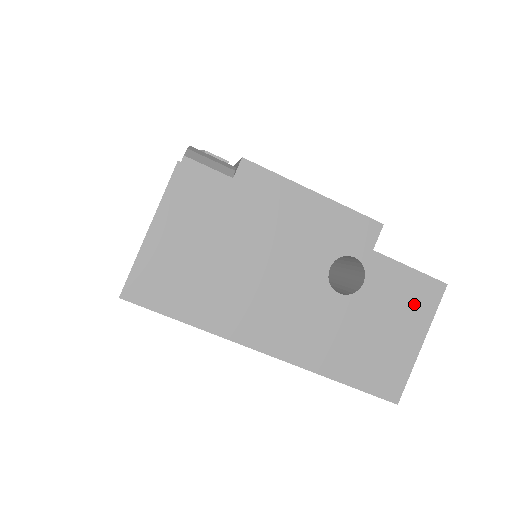
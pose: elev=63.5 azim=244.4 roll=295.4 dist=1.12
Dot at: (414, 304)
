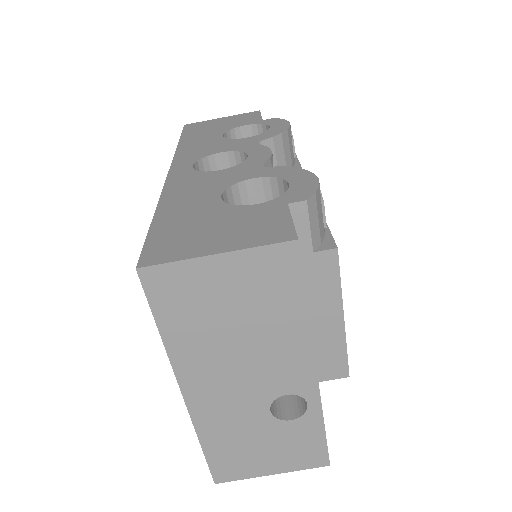
Dot at: (299, 456)
